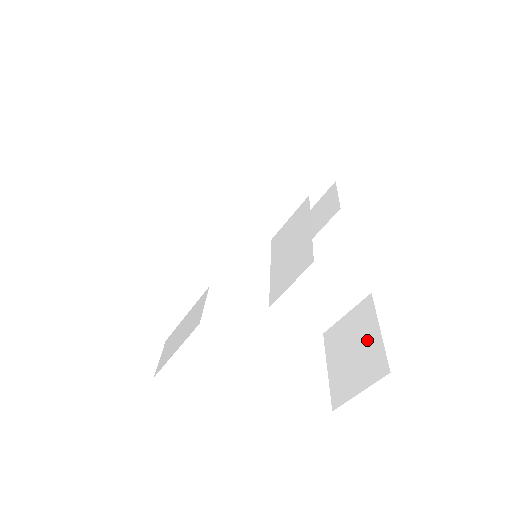
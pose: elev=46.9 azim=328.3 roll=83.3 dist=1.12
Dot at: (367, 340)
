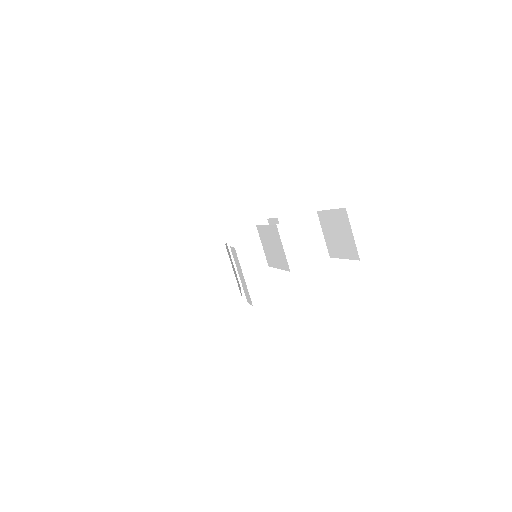
Dot at: (333, 221)
